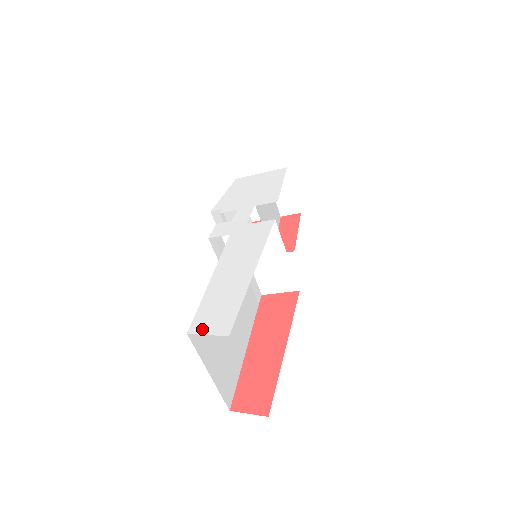
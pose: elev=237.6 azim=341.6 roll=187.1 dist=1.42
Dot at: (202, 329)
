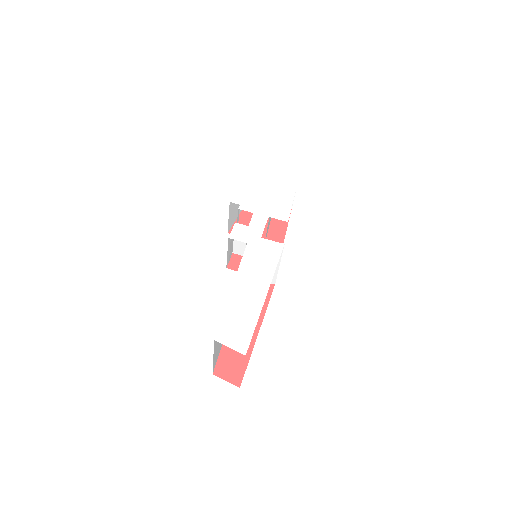
Dot at: (226, 340)
